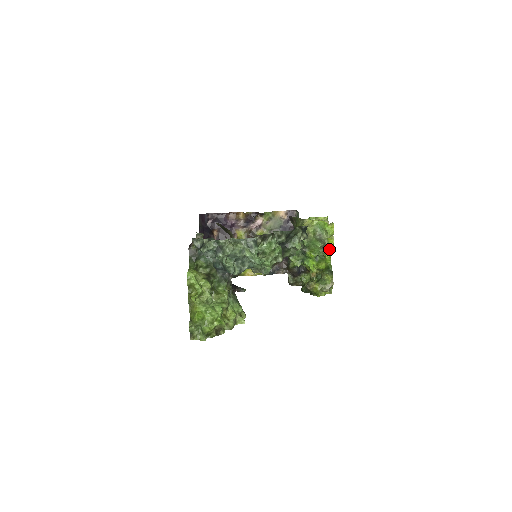
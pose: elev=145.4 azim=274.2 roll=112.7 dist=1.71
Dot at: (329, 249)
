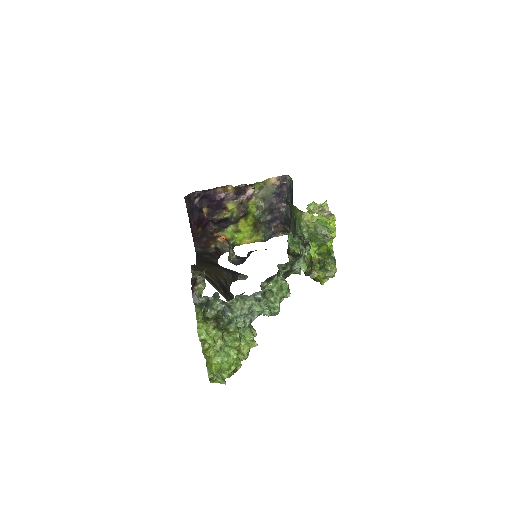
Dot at: occluded
